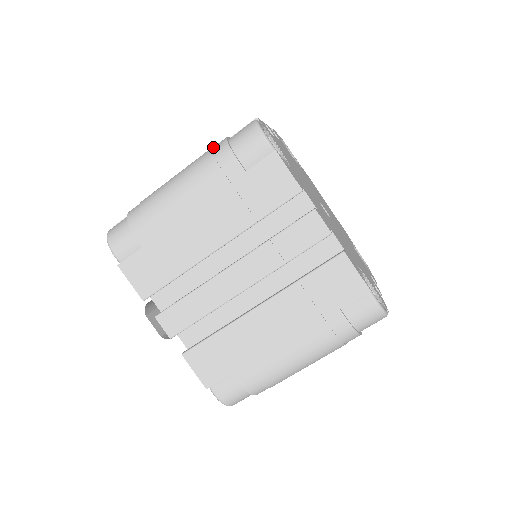
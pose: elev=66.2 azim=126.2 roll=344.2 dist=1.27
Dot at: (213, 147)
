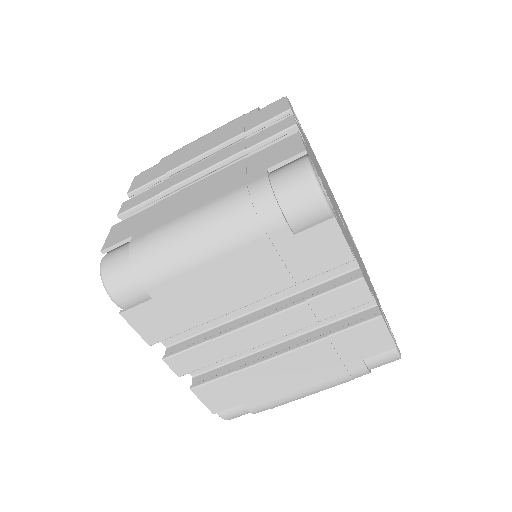
Dot at: (249, 189)
